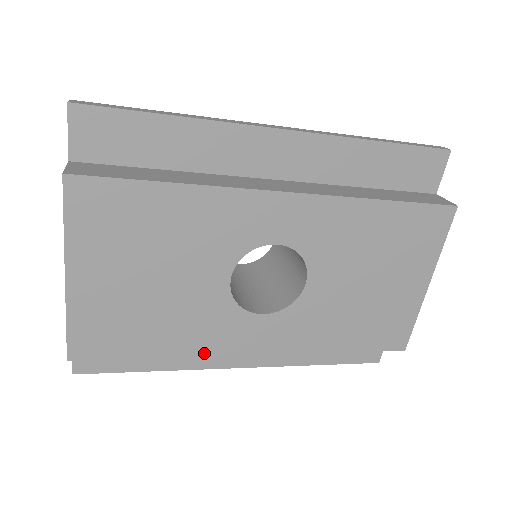
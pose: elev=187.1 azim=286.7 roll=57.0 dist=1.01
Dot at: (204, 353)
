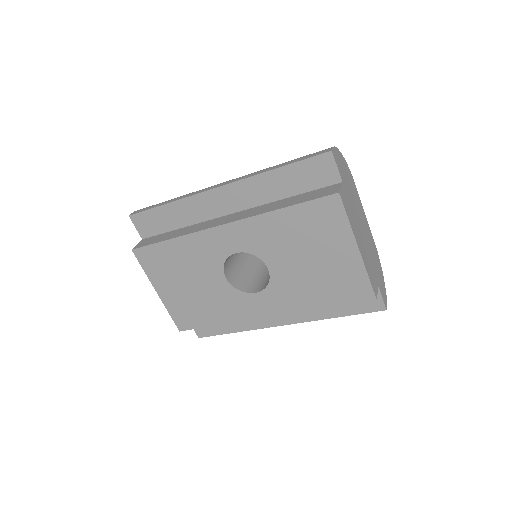
Dot at: (238, 320)
